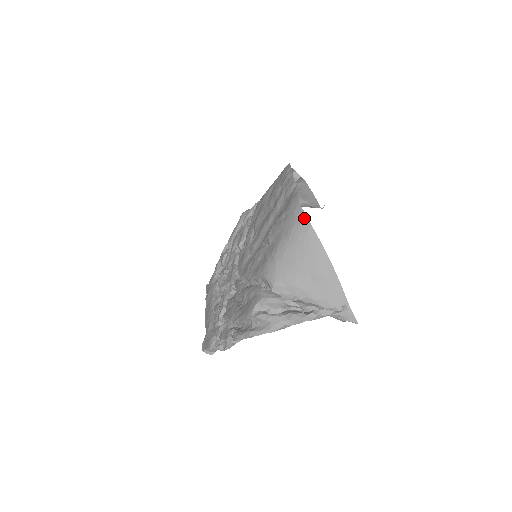
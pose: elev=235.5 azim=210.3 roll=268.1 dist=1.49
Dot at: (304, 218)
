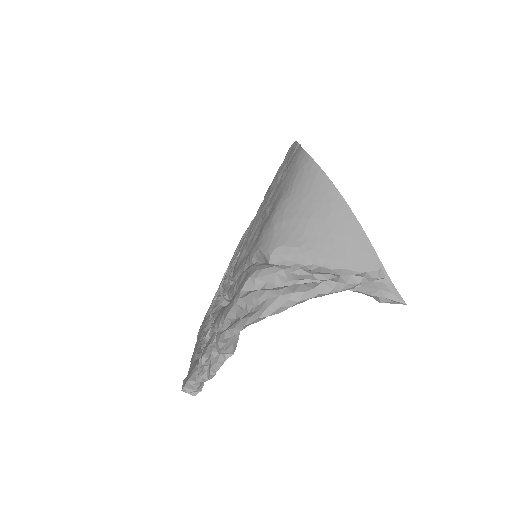
Dot at: (310, 162)
